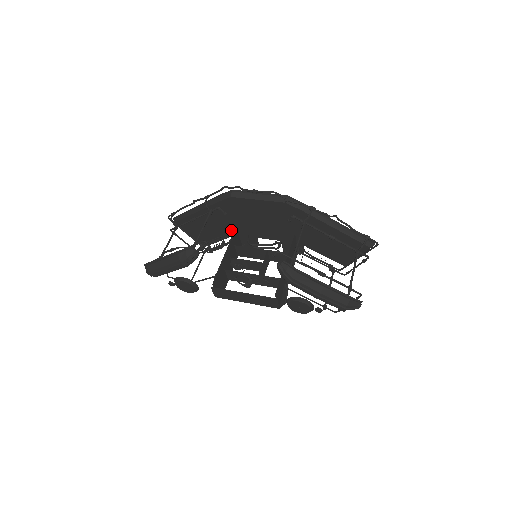
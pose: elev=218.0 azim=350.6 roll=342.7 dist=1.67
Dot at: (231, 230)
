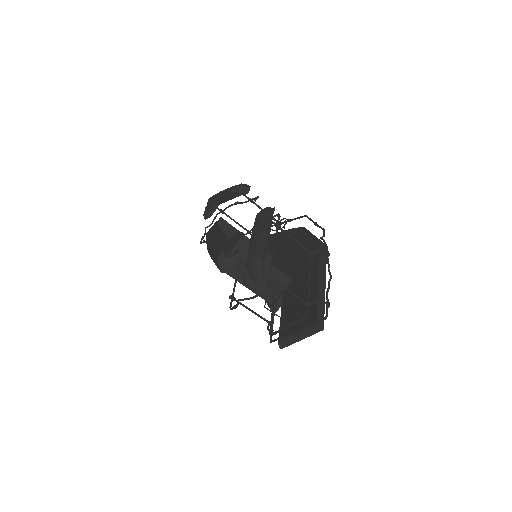
Dot at: occluded
